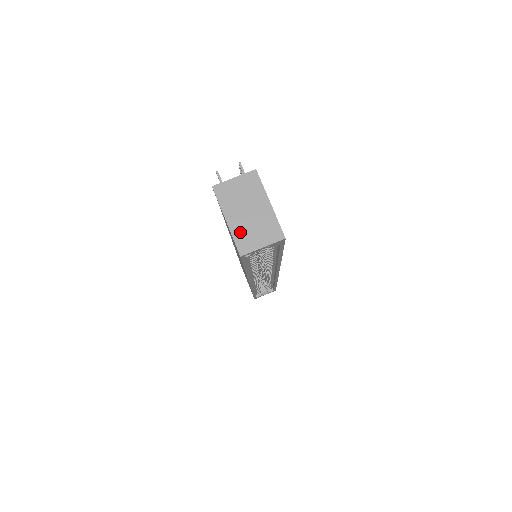
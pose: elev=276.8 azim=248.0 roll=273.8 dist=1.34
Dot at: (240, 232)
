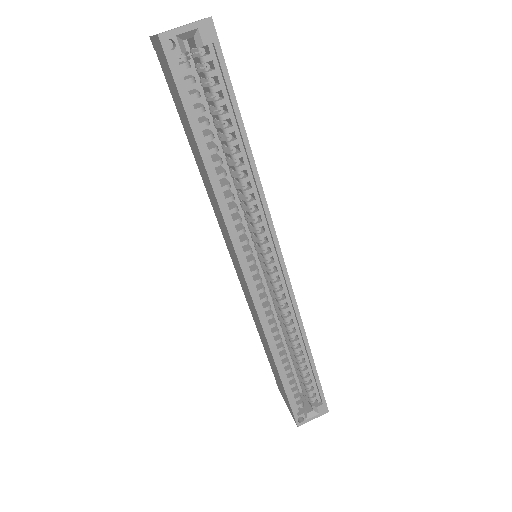
Dot at: occluded
